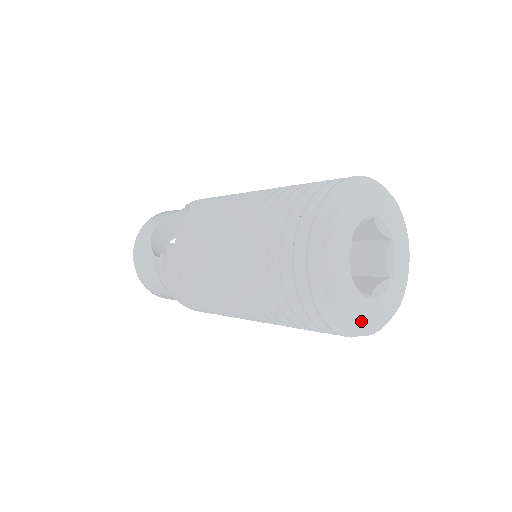
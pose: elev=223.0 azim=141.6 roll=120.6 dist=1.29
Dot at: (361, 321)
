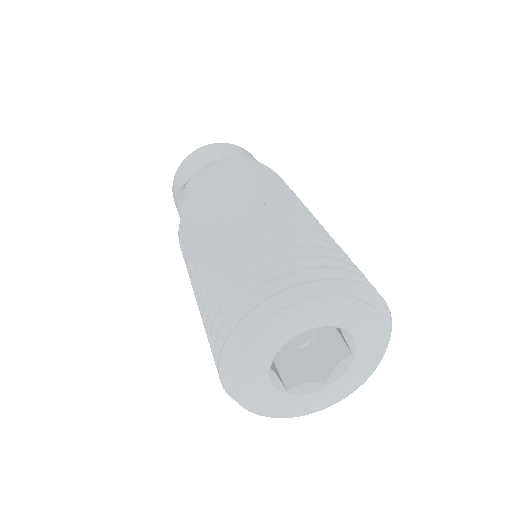
Dot at: (317, 406)
